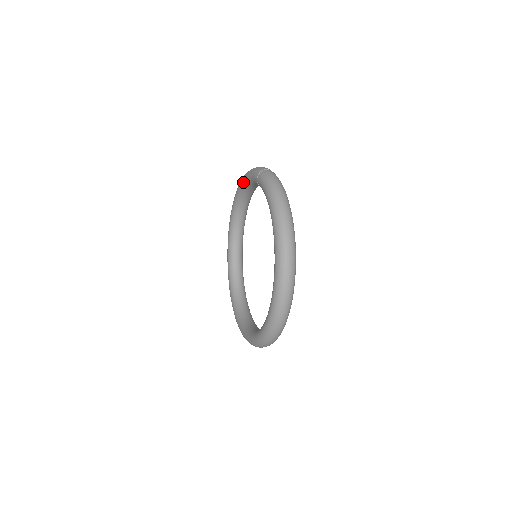
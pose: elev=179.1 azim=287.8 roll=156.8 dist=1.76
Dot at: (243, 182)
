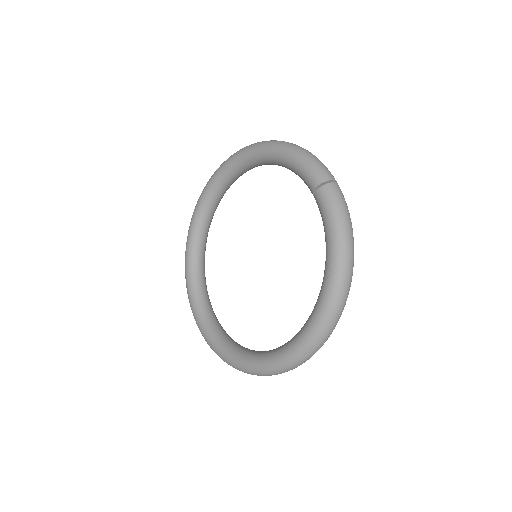
Dot at: (278, 155)
